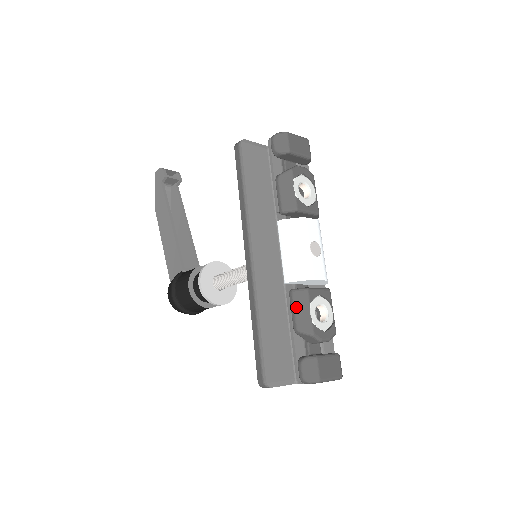
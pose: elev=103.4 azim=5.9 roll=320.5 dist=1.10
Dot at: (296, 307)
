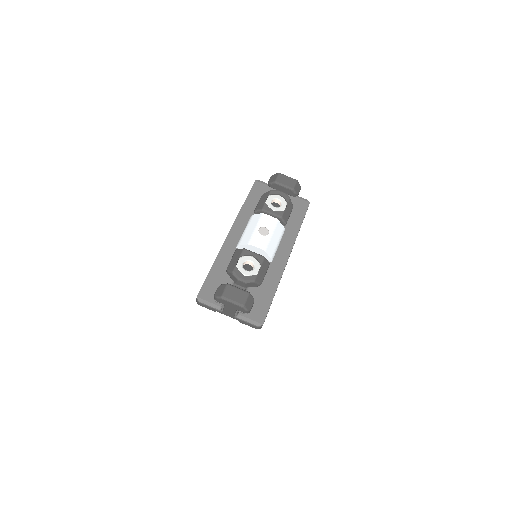
Dot at: (233, 258)
